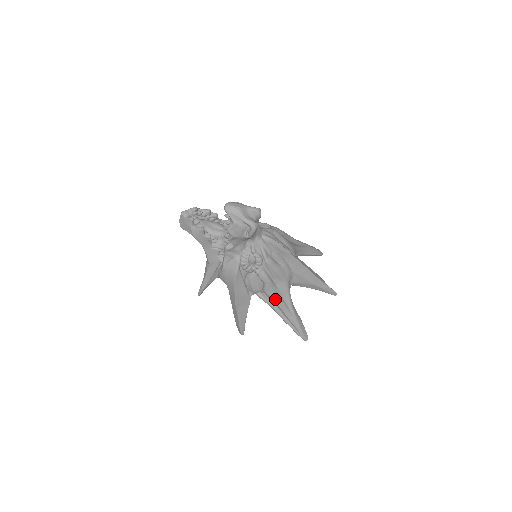
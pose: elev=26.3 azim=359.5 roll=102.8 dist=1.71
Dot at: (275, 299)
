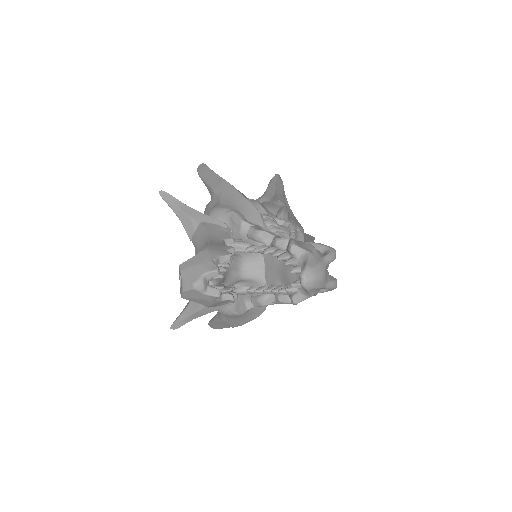
Dot at: occluded
